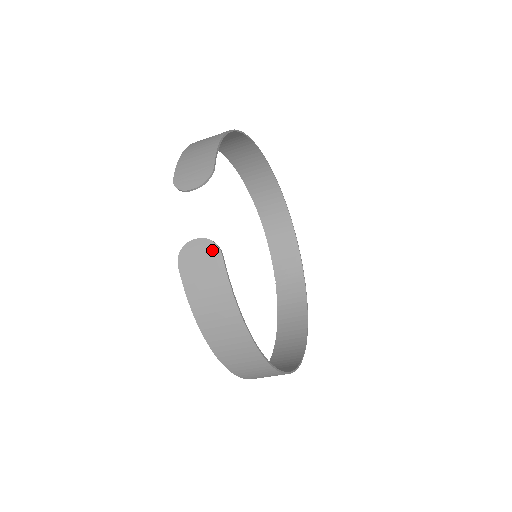
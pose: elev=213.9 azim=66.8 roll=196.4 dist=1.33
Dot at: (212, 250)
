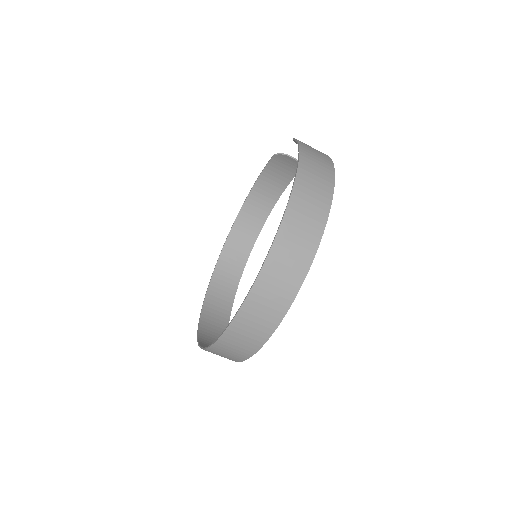
Dot at: occluded
